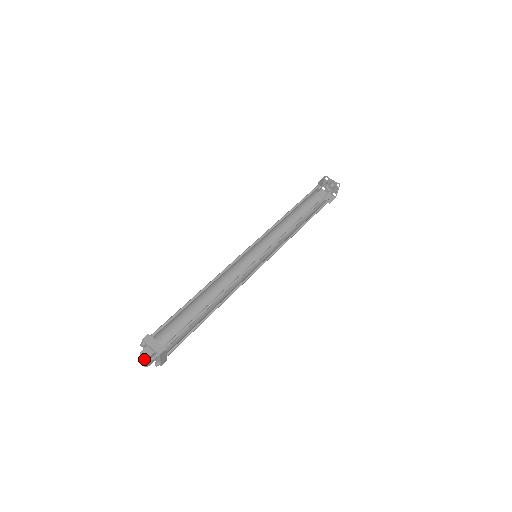
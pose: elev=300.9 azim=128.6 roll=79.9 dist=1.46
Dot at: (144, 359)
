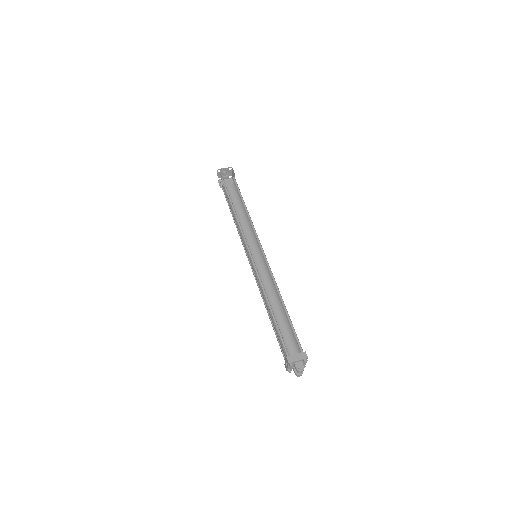
Dot at: (303, 370)
